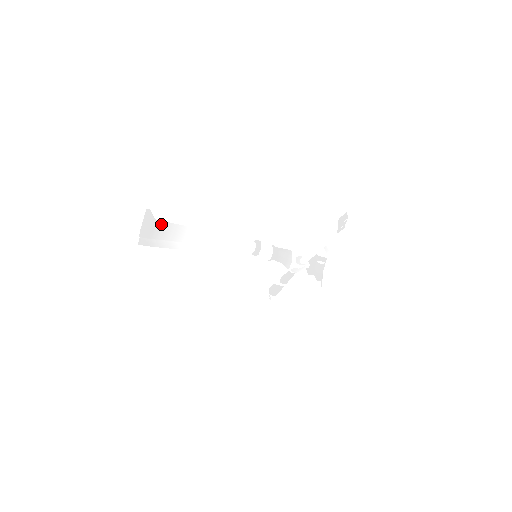
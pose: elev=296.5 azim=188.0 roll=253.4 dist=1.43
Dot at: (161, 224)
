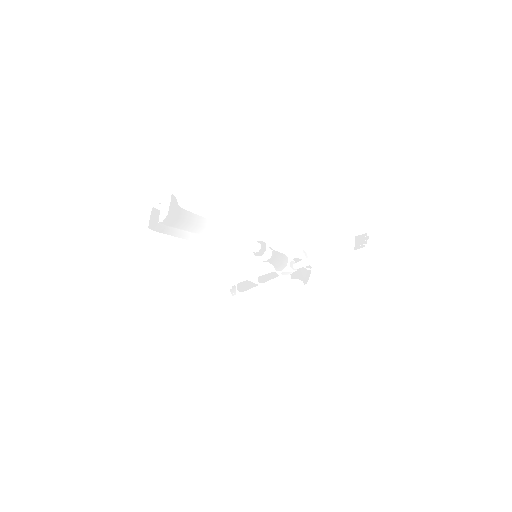
Dot at: (185, 213)
